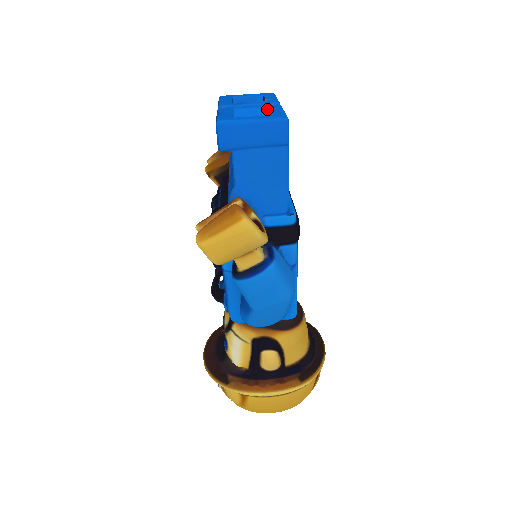
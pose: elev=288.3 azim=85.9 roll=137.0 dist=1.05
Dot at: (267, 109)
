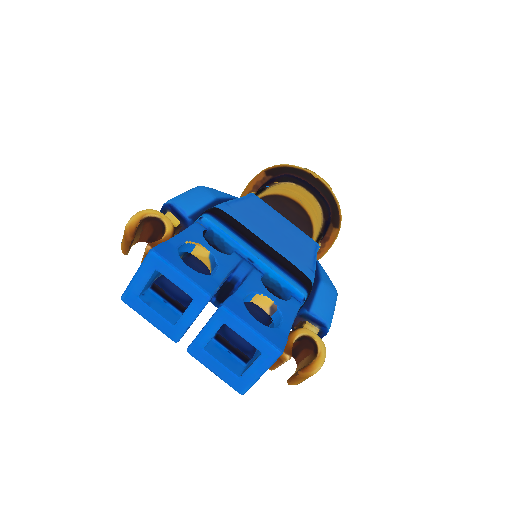
Dot at: occluded
